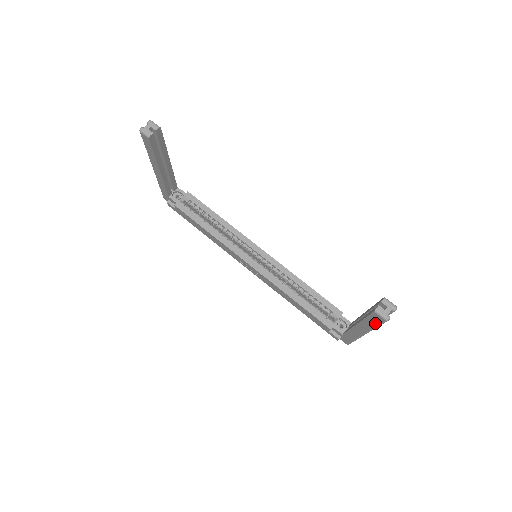
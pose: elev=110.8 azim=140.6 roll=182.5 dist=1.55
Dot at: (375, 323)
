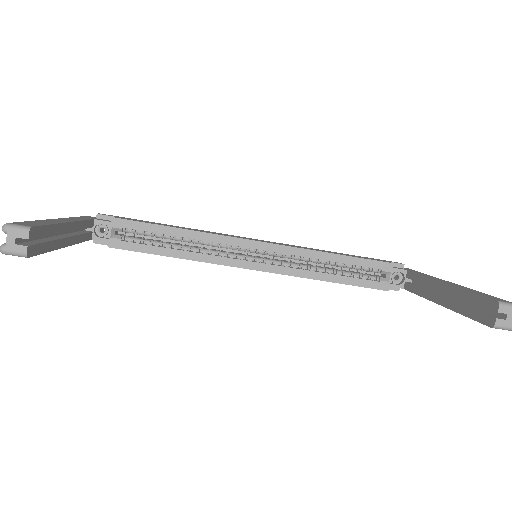
Dot at: occluded
